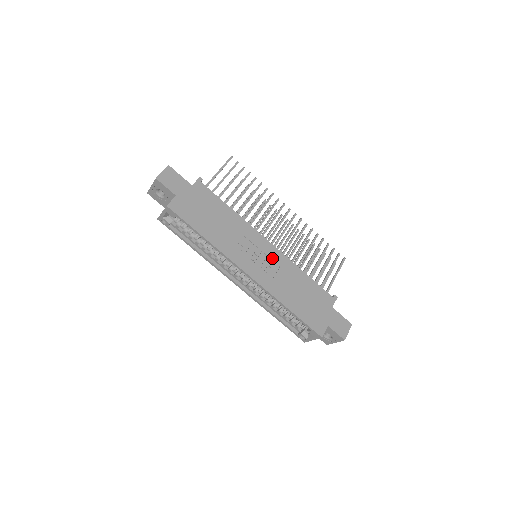
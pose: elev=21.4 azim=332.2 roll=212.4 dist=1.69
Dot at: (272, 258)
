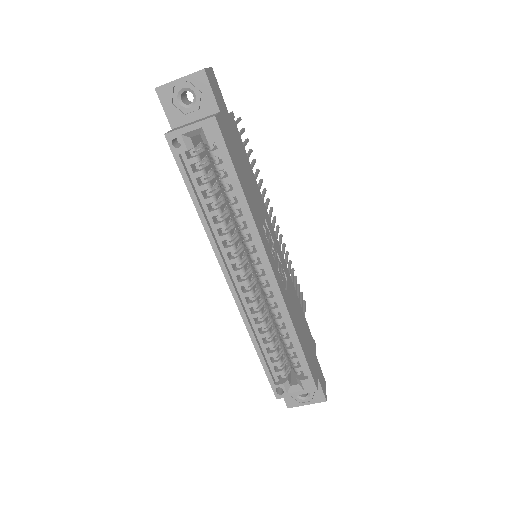
Dot at: (282, 264)
